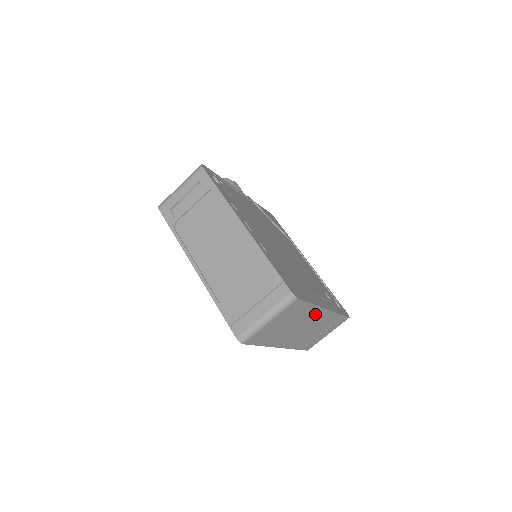
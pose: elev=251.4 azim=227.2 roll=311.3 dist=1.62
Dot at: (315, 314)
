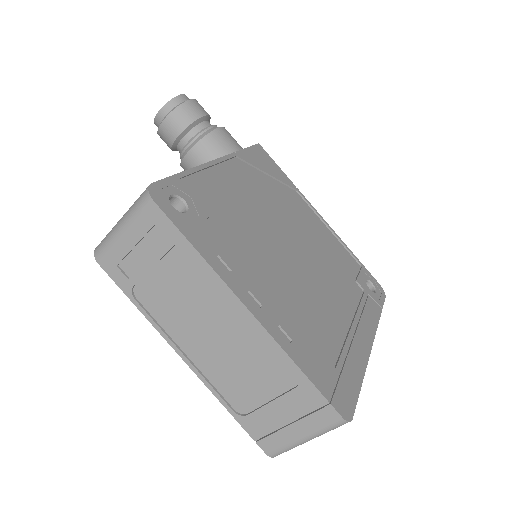
Dot at: occluded
